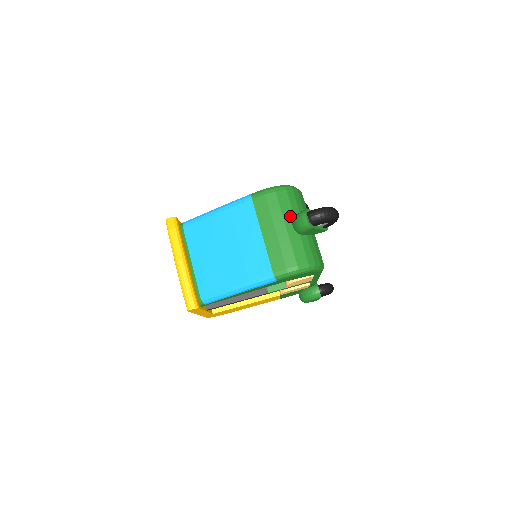
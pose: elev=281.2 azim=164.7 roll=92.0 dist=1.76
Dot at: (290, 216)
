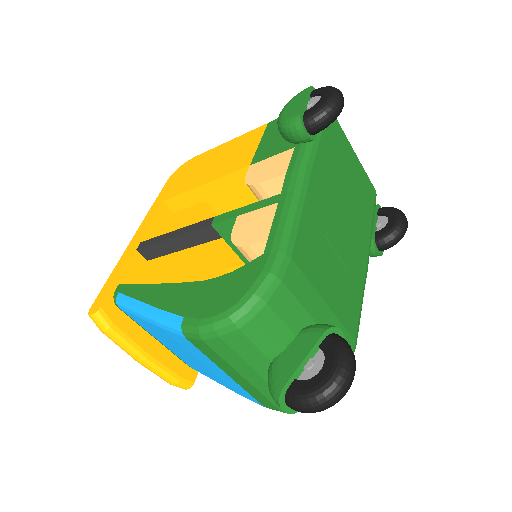
Dot at: (262, 362)
